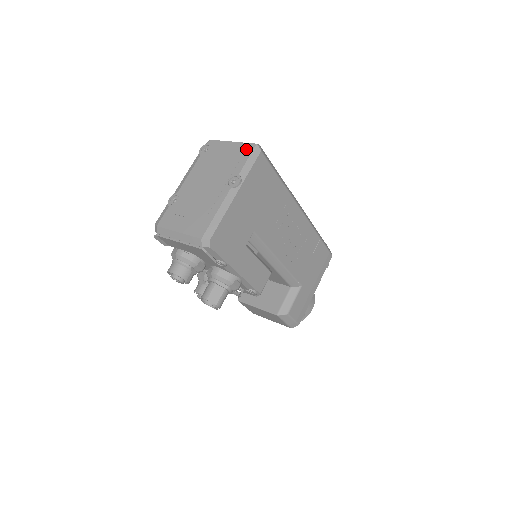
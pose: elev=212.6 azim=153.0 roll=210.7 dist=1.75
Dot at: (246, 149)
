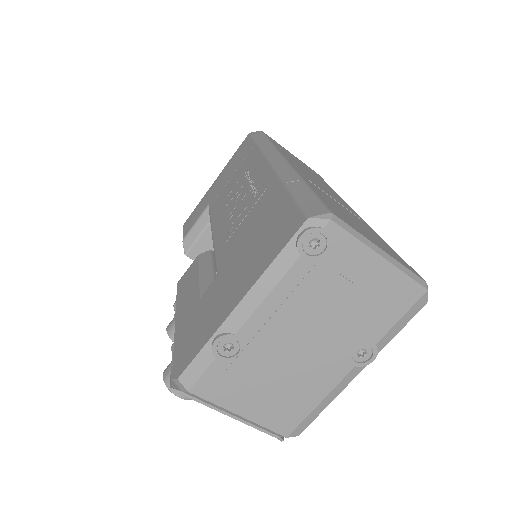
Dot at: (405, 294)
